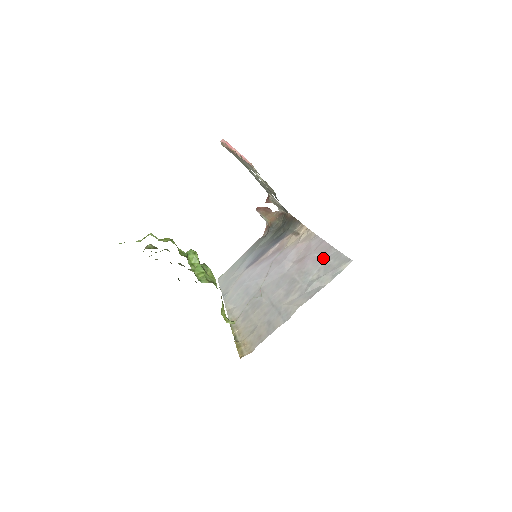
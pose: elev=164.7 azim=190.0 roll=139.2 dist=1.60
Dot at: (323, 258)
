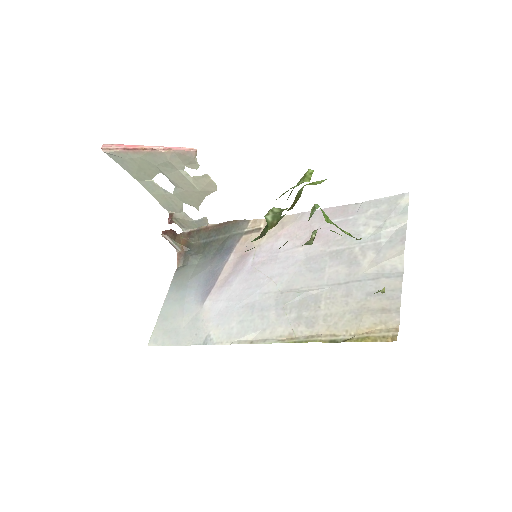
Dot at: (352, 216)
